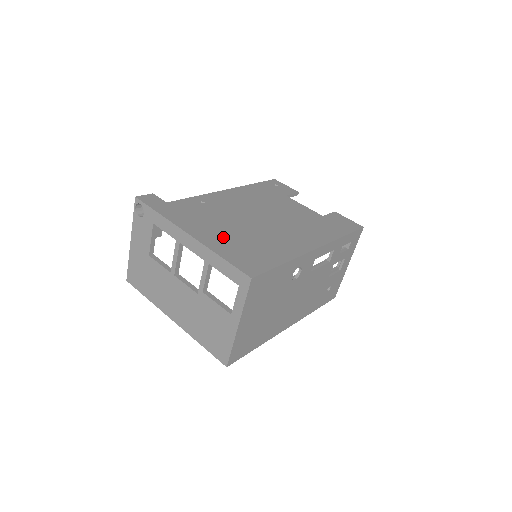
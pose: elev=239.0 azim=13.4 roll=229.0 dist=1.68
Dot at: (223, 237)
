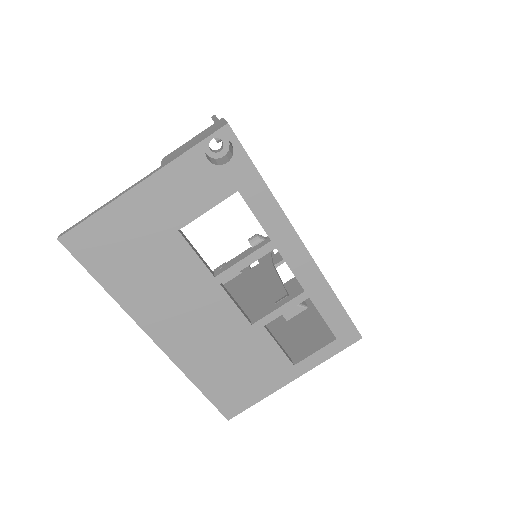
Dot at: occluded
